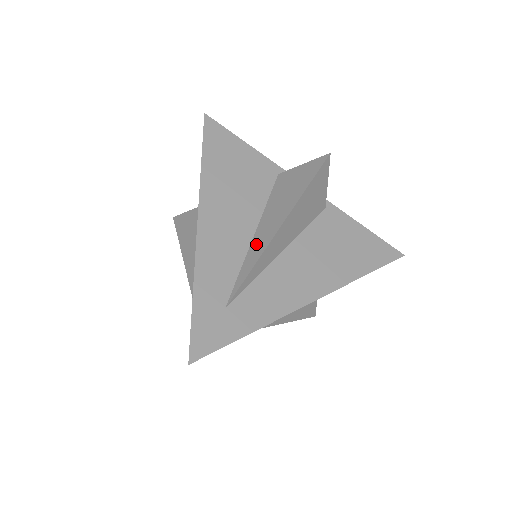
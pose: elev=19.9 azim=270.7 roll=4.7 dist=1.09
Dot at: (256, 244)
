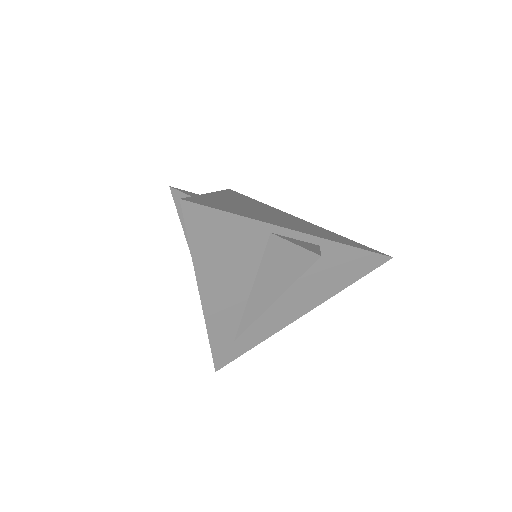
Dot at: (252, 304)
